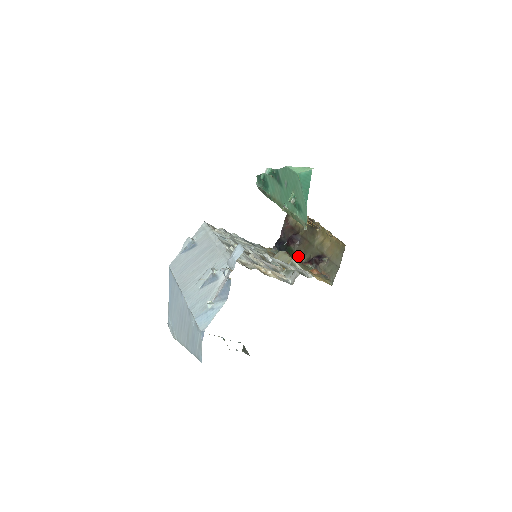
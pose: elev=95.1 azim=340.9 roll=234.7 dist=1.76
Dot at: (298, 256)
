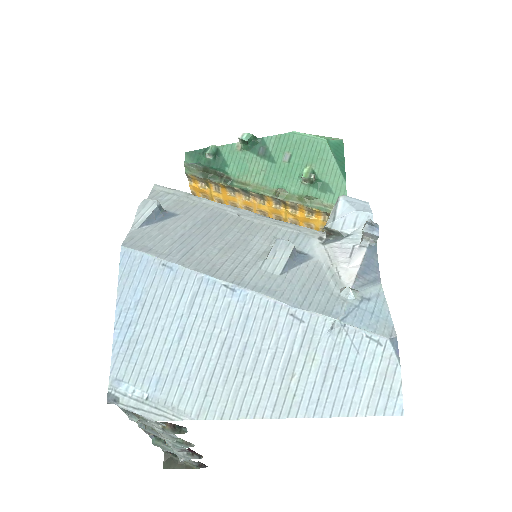
Dot at: occluded
